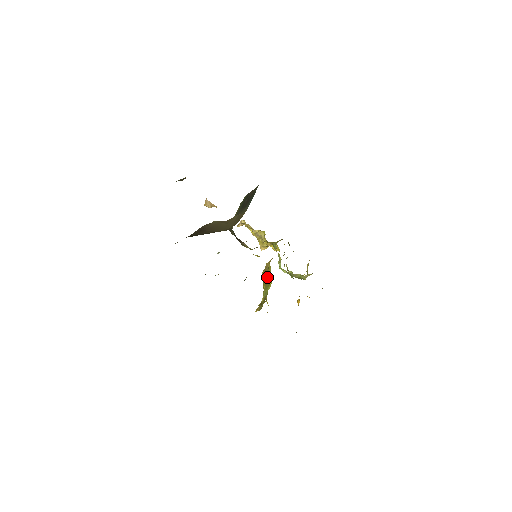
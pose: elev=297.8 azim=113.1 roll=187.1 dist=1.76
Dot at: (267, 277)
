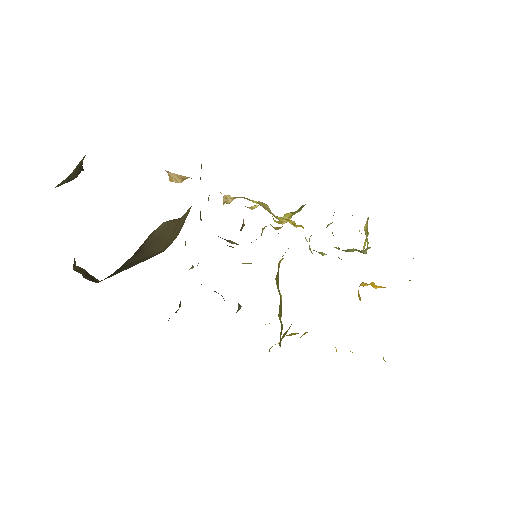
Dot at: occluded
